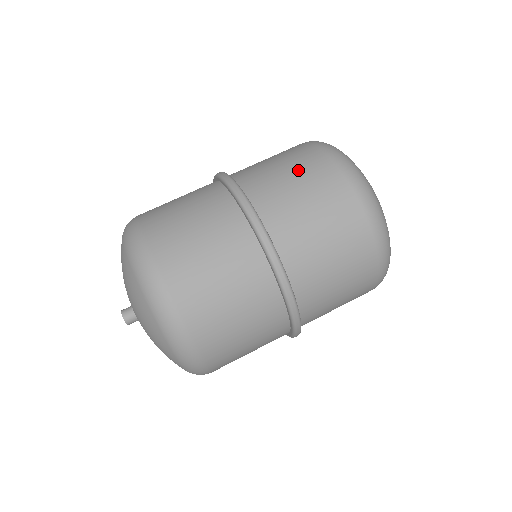
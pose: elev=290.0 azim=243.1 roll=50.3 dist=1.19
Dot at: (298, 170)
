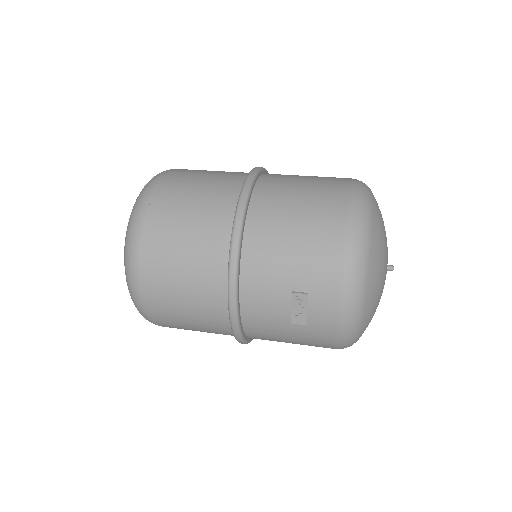
Dot at: occluded
